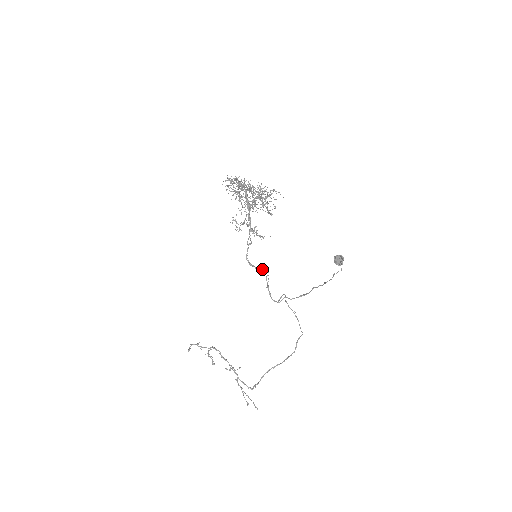
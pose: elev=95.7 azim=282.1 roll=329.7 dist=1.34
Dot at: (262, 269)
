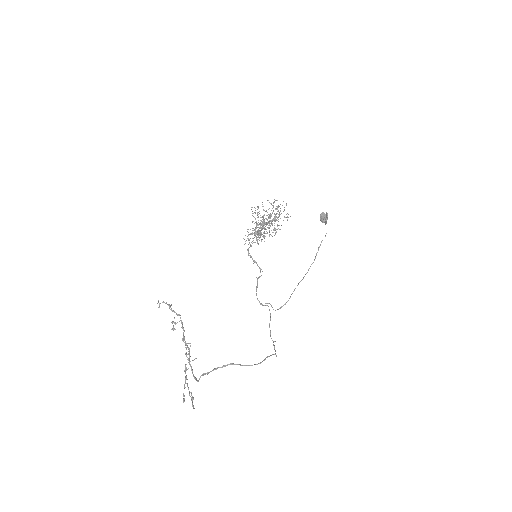
Dot at: (257, 264)
